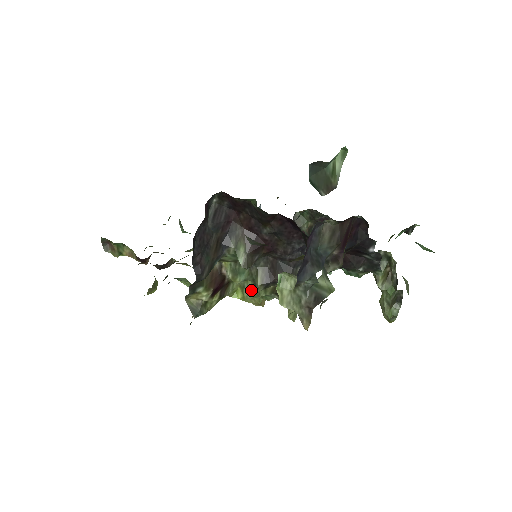
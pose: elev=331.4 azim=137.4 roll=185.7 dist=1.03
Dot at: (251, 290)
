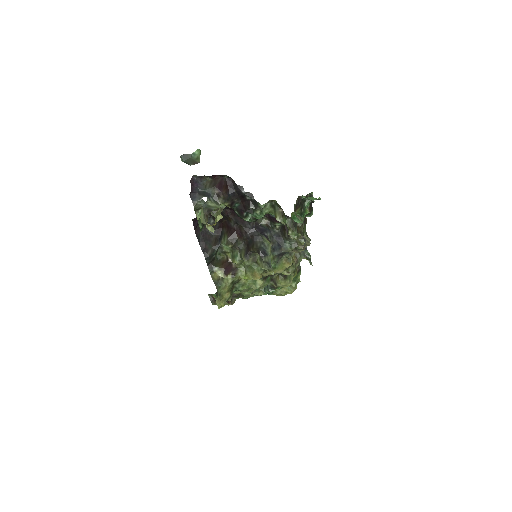
Dot at: (246, 267)
